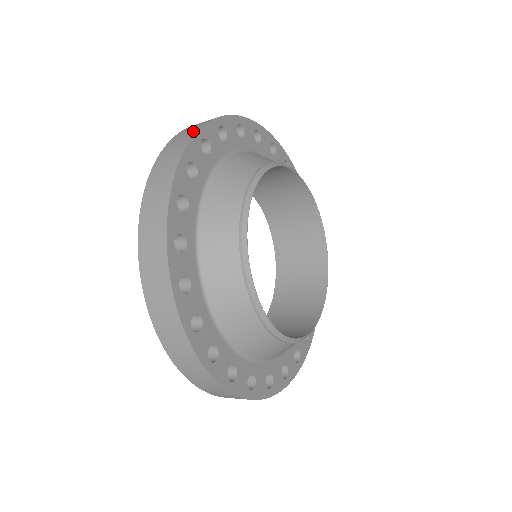
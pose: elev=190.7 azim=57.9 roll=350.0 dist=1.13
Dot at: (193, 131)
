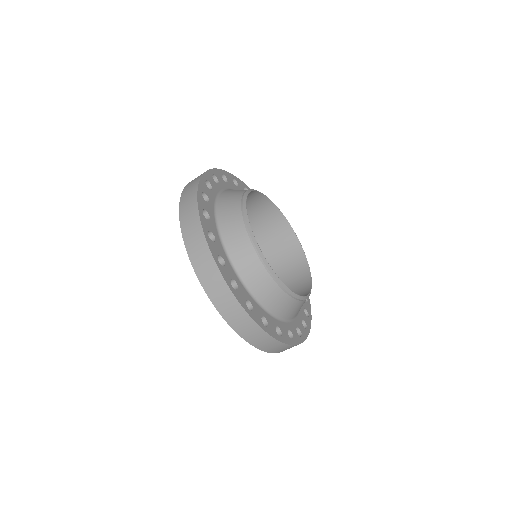
Dot at: occluded
